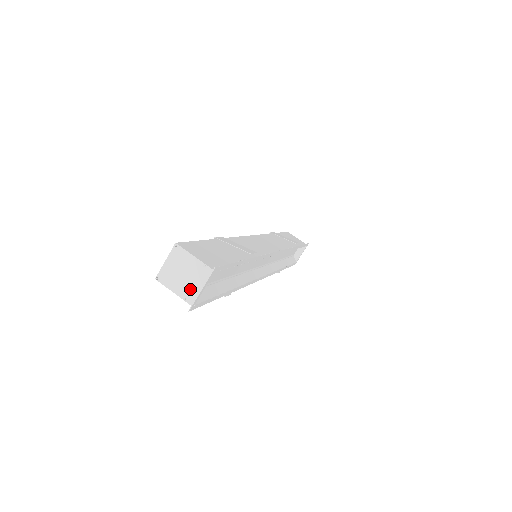
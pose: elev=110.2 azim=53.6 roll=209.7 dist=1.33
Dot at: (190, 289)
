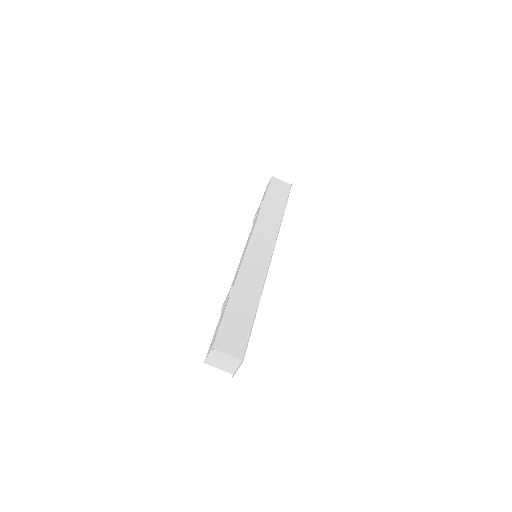
Dot at: (229, 368)
